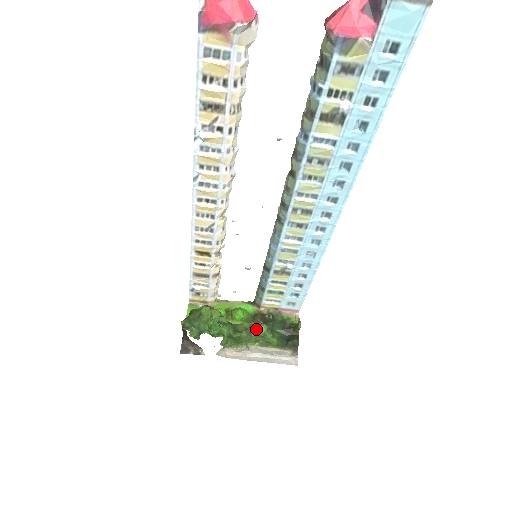
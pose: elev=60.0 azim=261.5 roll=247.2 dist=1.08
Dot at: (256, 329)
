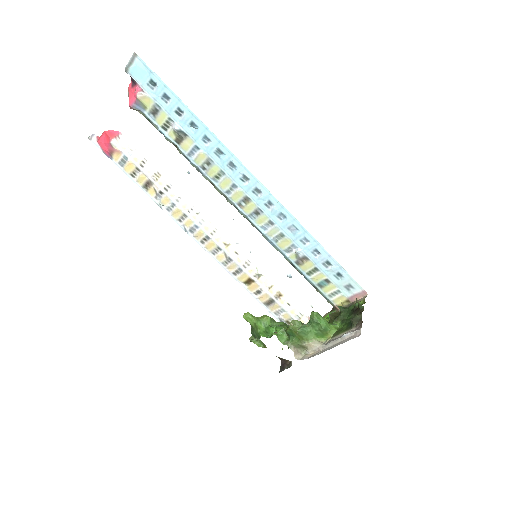
Dot at: occluded
